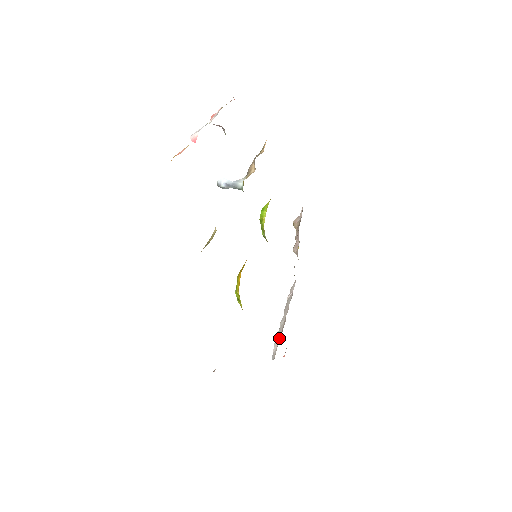
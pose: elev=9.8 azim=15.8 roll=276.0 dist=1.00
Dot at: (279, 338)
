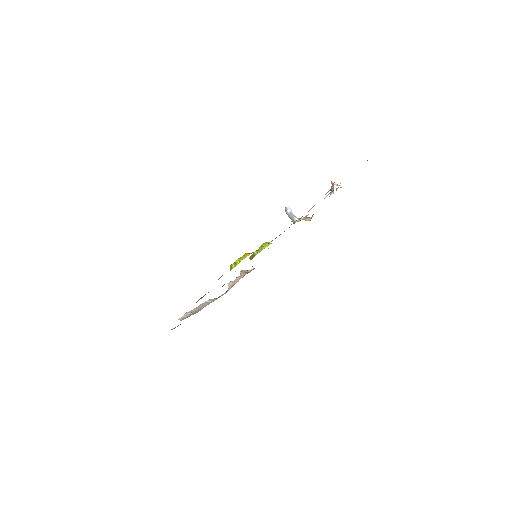
Dot at: (191, 314)
